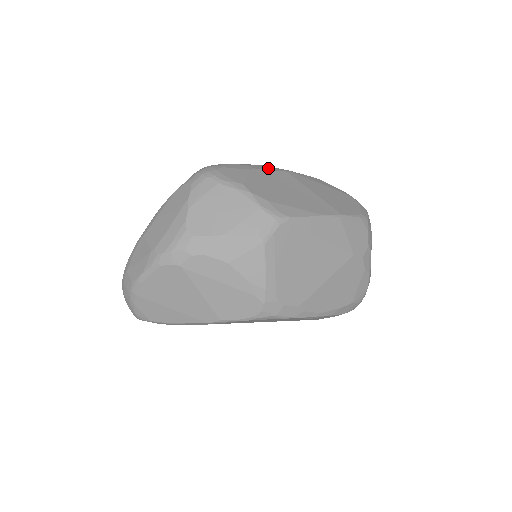
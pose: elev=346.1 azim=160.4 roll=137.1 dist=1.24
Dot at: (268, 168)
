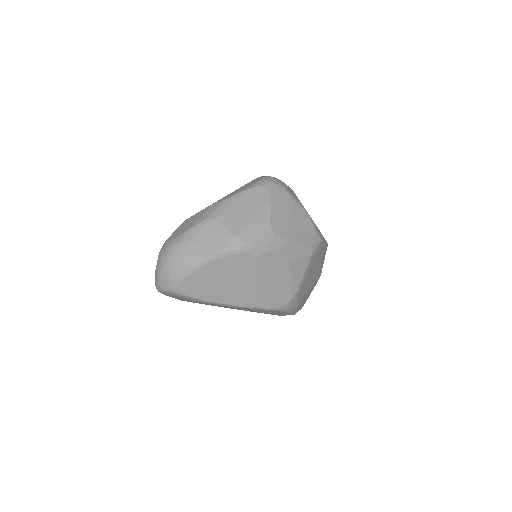
Dot at: occluded
